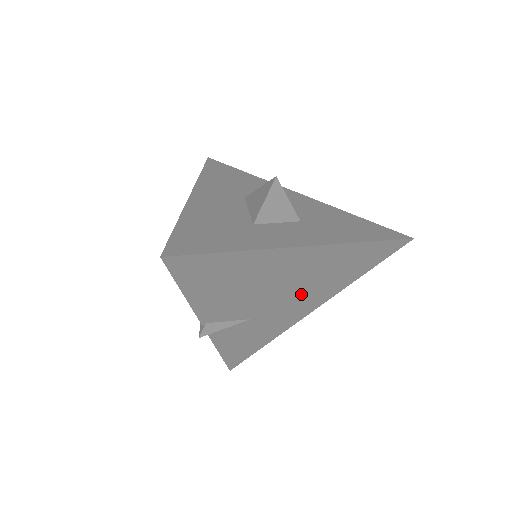
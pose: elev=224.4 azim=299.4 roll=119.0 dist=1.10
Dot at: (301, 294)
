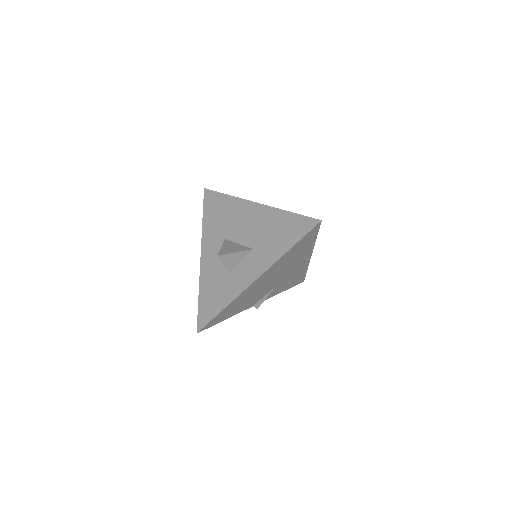
Dot at: (288, 269)
